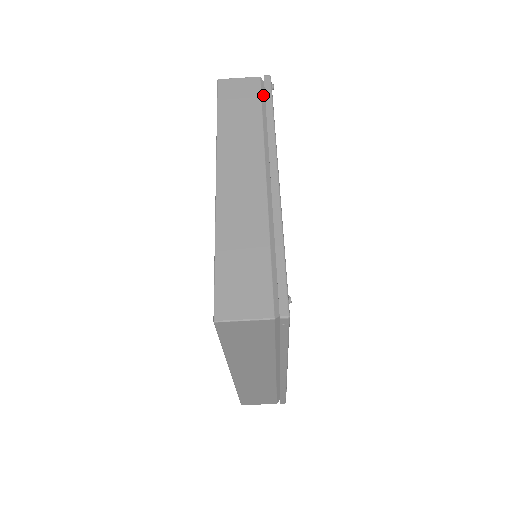
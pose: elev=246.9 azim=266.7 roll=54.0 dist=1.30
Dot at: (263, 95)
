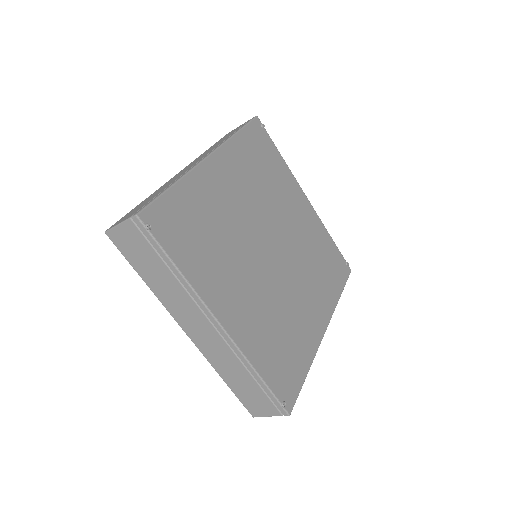
Dot at: (150, 239)
